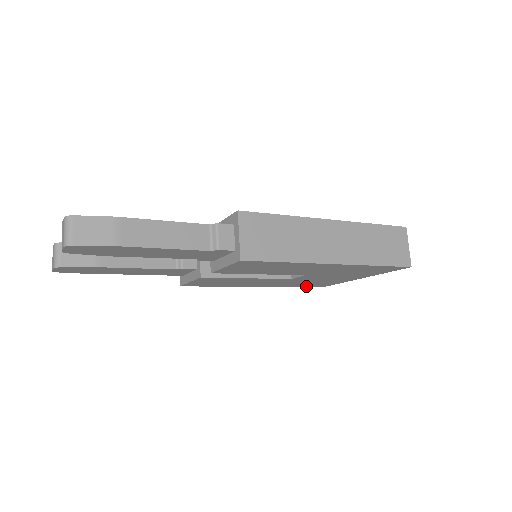
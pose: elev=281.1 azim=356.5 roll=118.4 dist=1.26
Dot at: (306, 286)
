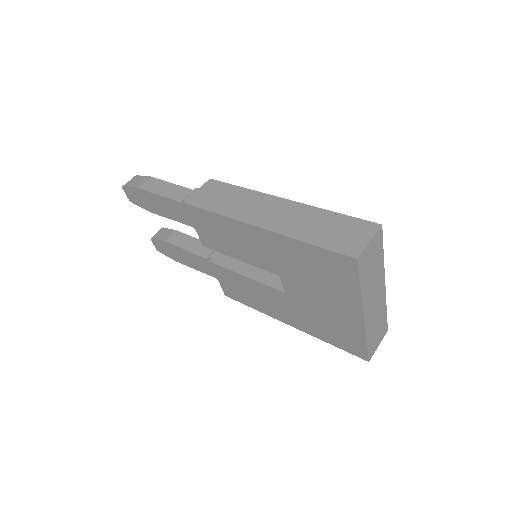
Dot at: (341, 346)
